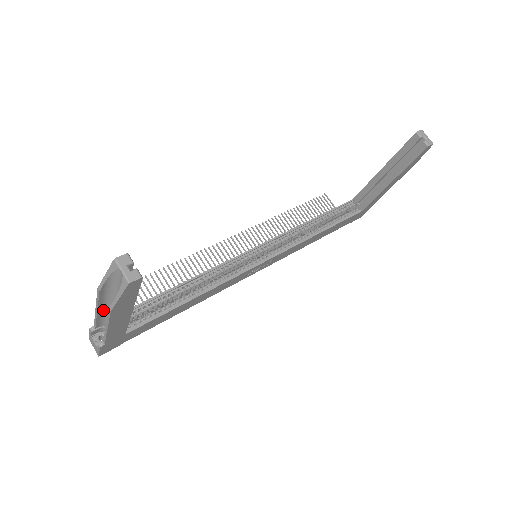
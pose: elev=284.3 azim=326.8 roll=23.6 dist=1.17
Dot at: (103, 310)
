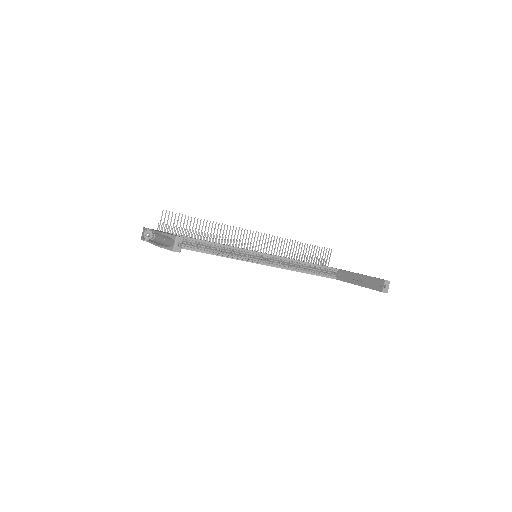
Dot at: occluded
